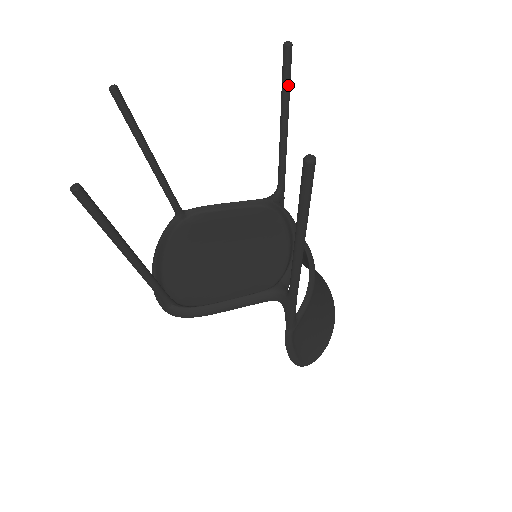
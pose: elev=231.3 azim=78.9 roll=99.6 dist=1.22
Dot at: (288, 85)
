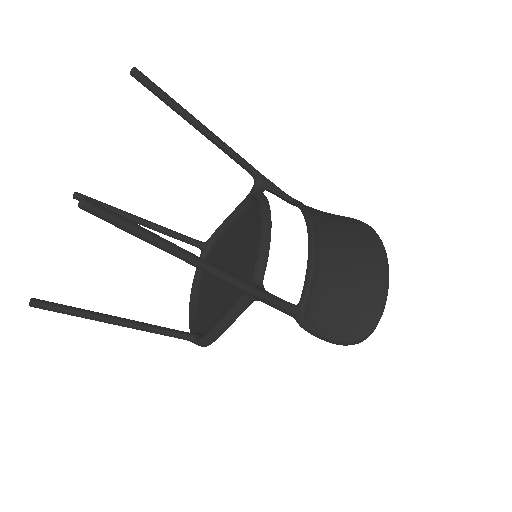
Dot at: (166, 99)
